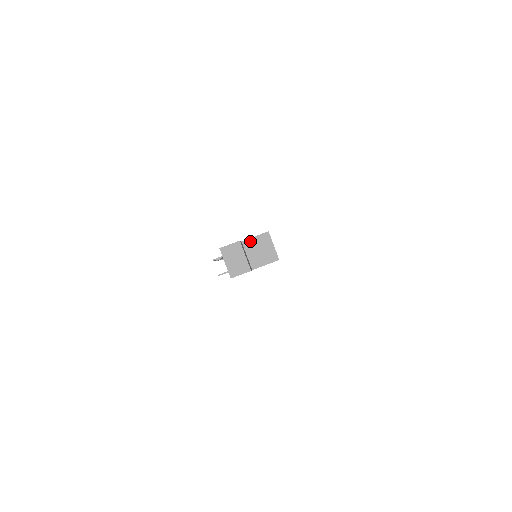
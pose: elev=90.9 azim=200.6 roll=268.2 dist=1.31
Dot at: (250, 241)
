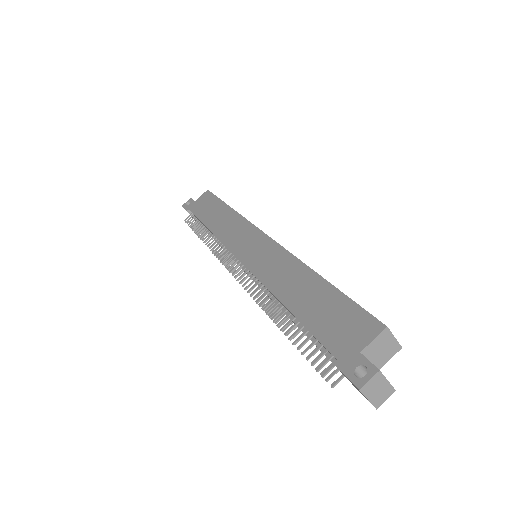
Dot at: (369, 347)
